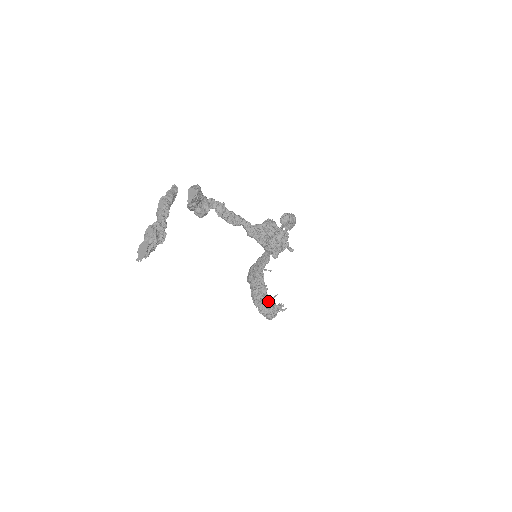
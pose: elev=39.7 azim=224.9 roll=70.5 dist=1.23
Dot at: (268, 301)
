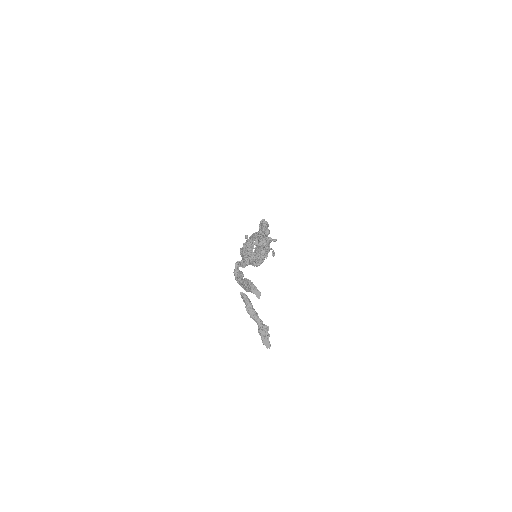
Dot at: occluded
